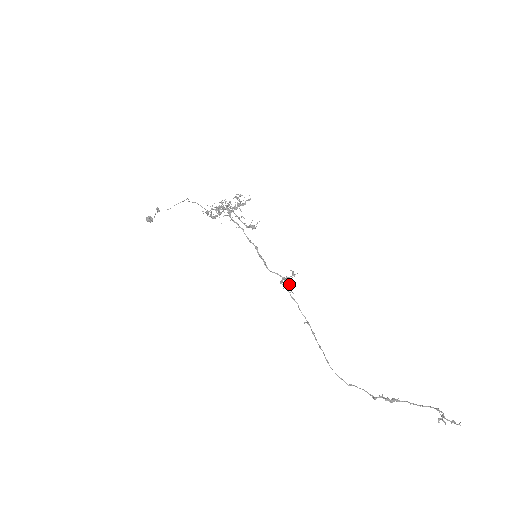
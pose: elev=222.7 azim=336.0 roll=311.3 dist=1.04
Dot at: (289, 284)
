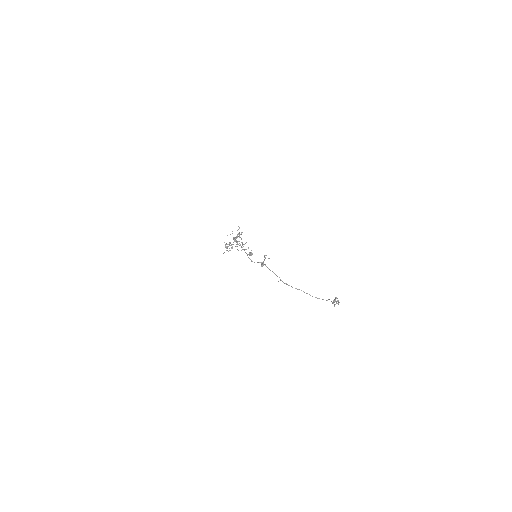
Dot at: (262, 265)
